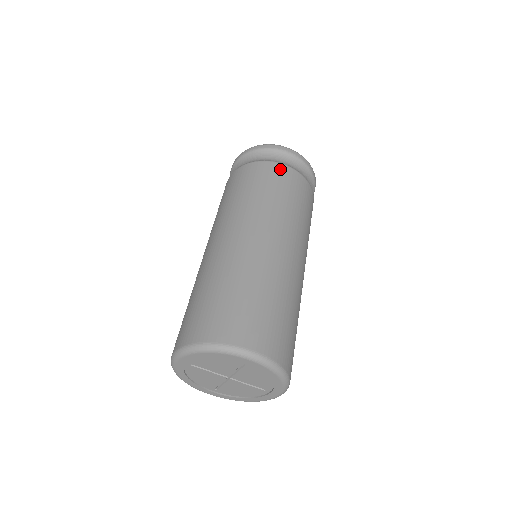
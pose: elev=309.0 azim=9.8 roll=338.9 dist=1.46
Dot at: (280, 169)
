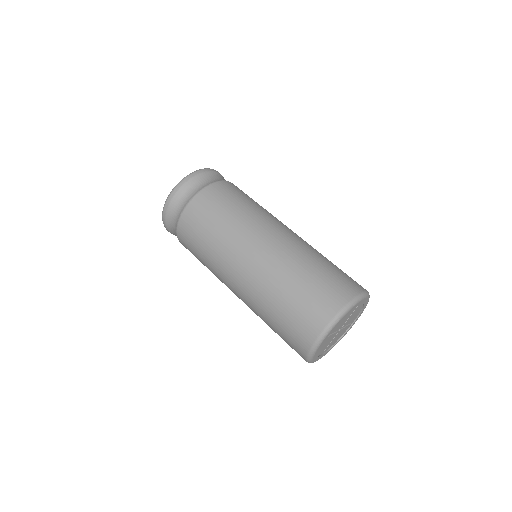
Dot at: (226, 185)
